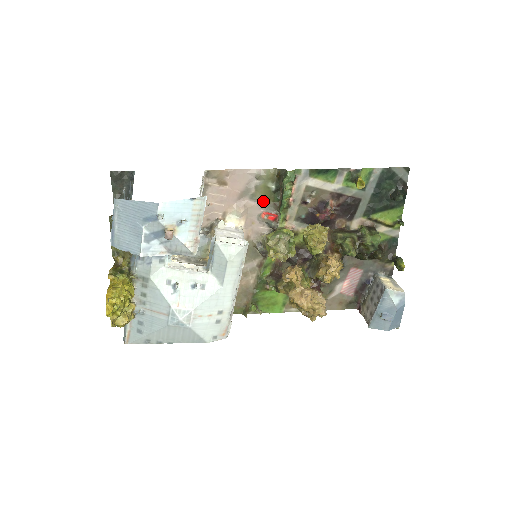
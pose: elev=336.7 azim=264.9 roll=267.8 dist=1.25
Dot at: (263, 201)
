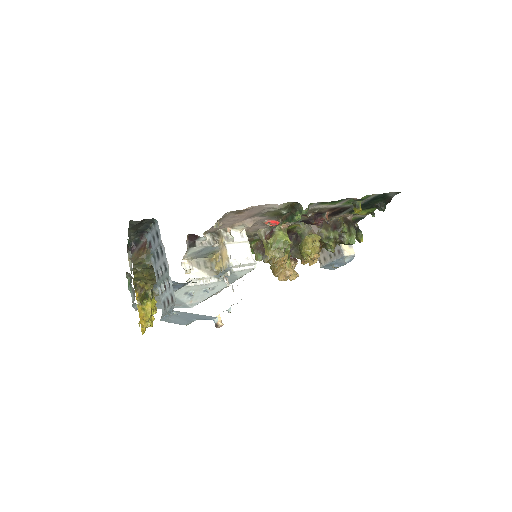
Dot at: (270, 216)
